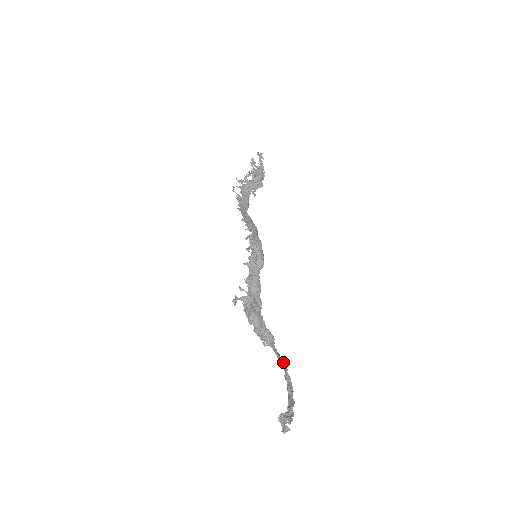
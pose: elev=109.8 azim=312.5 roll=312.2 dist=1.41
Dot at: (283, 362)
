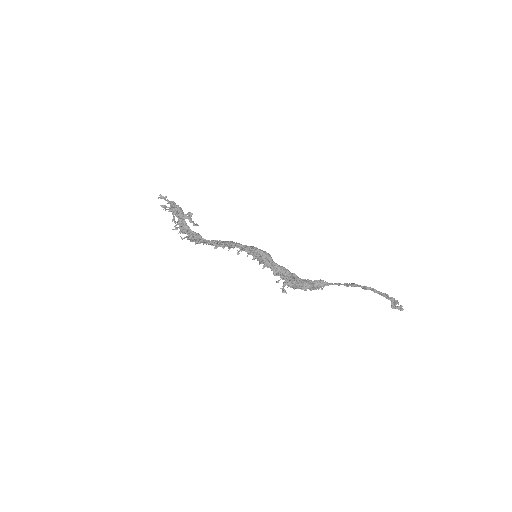
Dot at: (354, 285)
